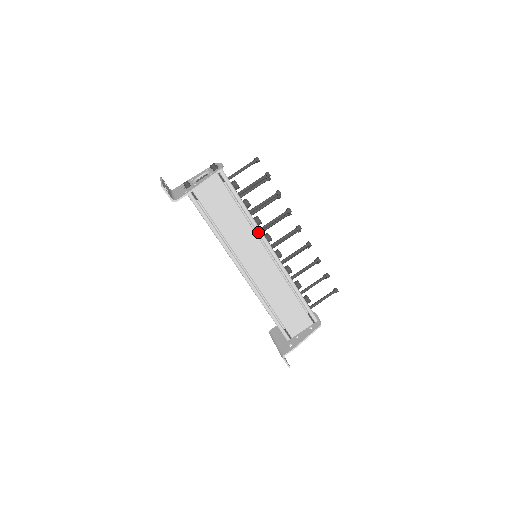
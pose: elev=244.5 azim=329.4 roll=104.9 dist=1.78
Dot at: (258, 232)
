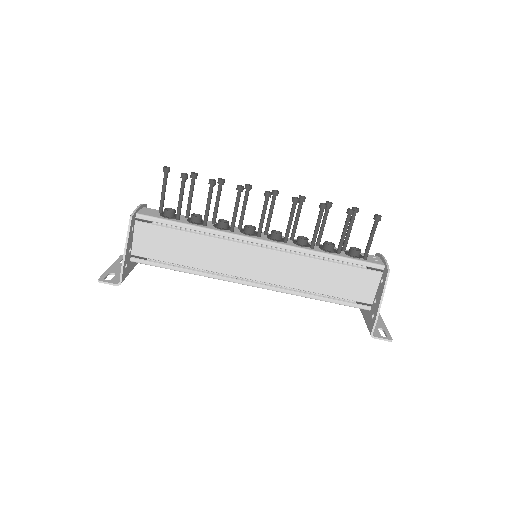
Dot at: (228, 237)
